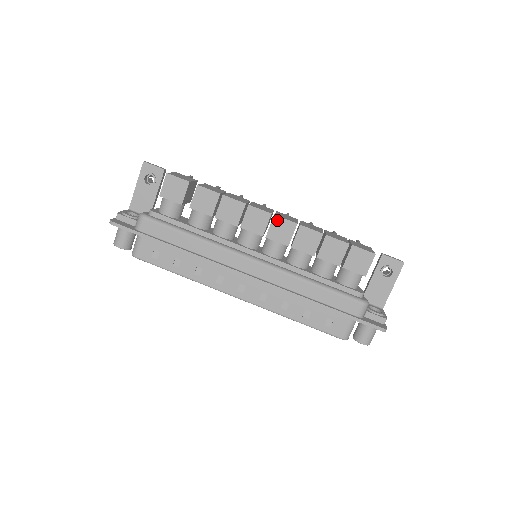
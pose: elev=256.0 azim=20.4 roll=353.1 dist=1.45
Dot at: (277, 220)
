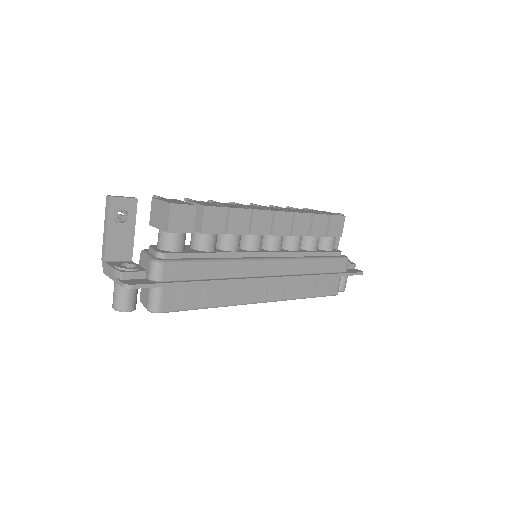
Dot at: (278, 215)
